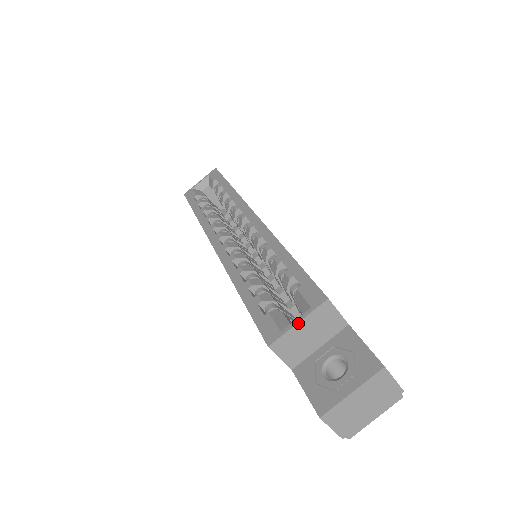
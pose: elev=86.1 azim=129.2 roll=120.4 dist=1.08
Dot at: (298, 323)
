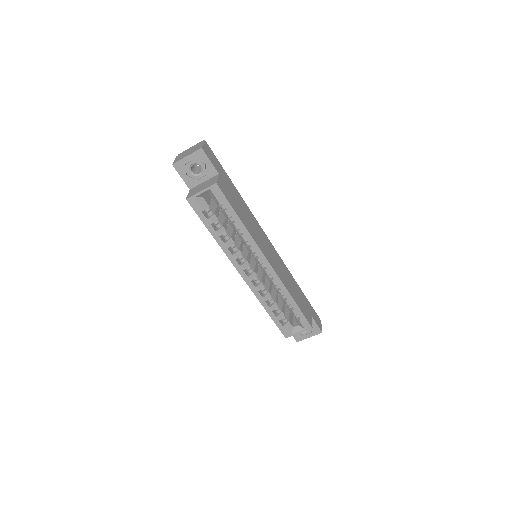
Dot at: occluded
